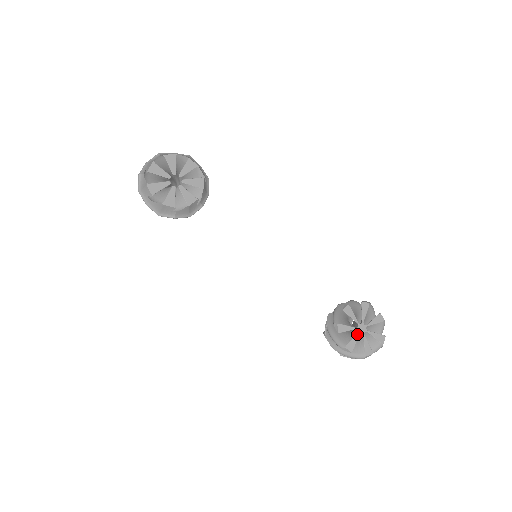
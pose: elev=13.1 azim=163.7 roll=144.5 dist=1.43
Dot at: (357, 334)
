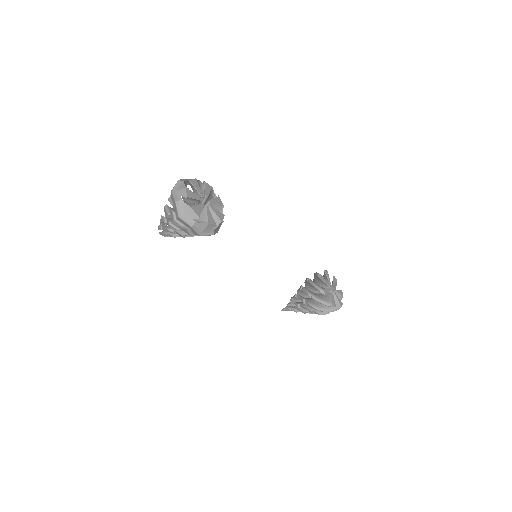
Dot at: (332, 293)
